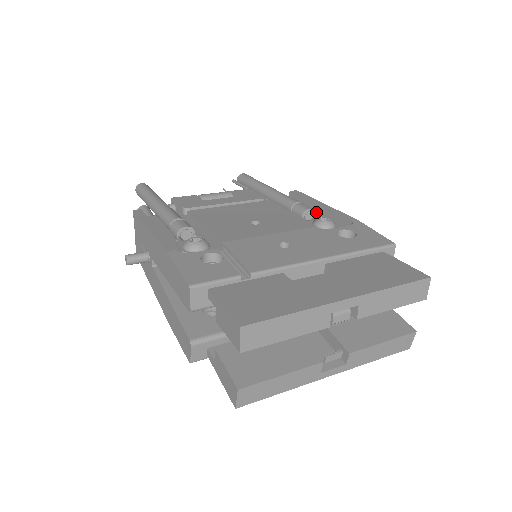
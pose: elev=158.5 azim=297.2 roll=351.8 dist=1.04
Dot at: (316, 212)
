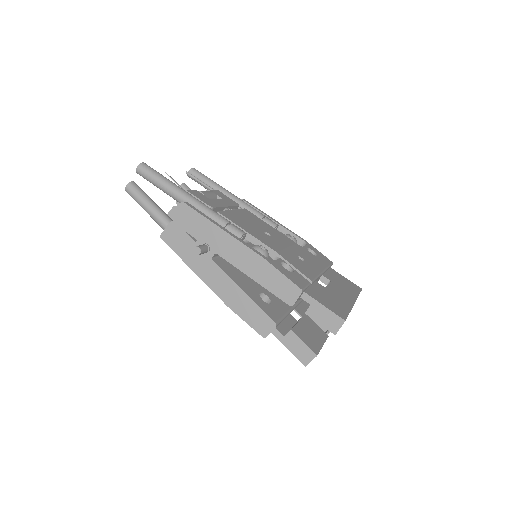
Dot at: occluded
